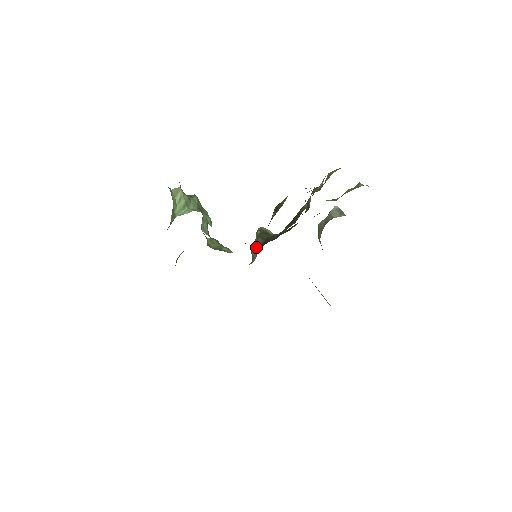
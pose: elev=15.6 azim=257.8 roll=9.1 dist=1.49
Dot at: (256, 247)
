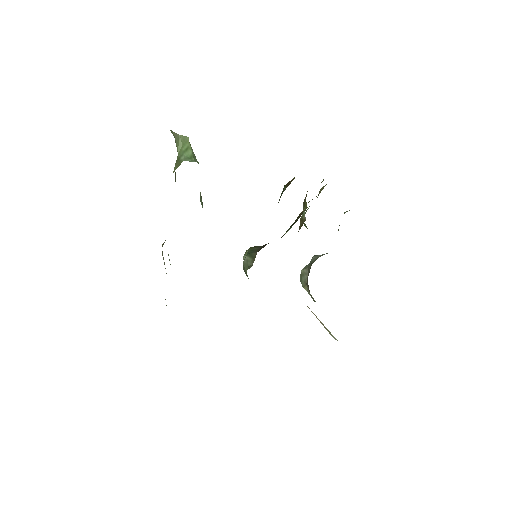
Dot at: (252, 253)
